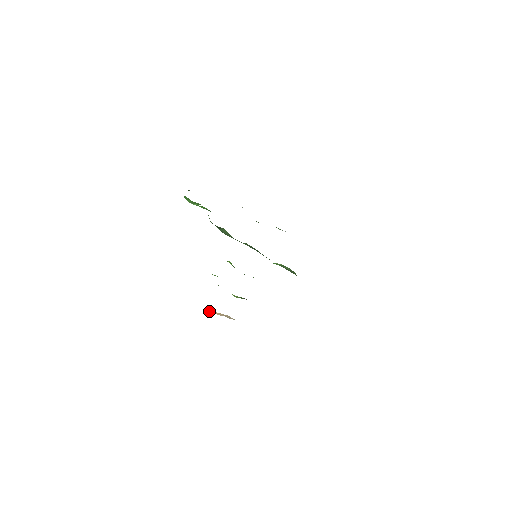
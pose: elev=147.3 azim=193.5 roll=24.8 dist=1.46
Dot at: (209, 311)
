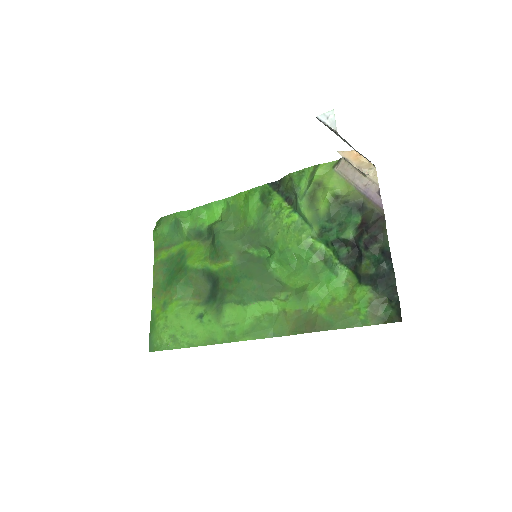
Dot at: (350, 153)
